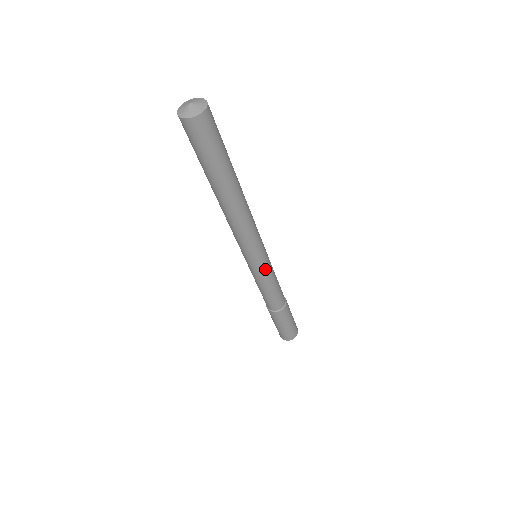
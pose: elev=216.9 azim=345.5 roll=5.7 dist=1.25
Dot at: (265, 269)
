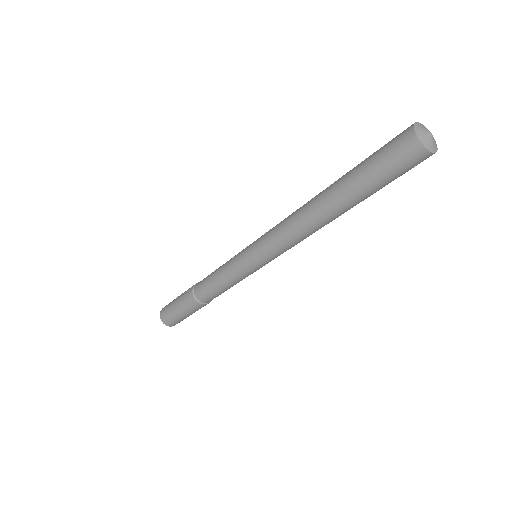
Dot at: occluded
